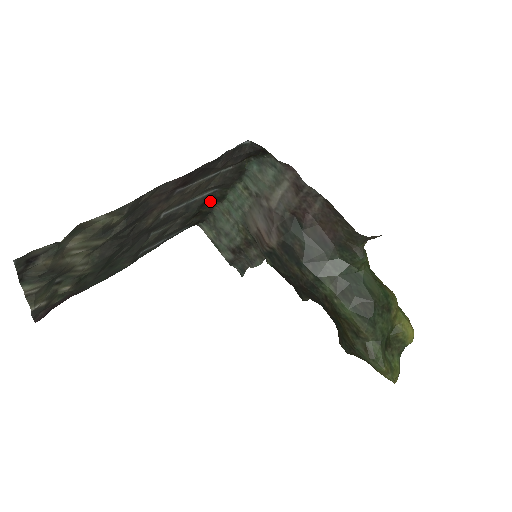
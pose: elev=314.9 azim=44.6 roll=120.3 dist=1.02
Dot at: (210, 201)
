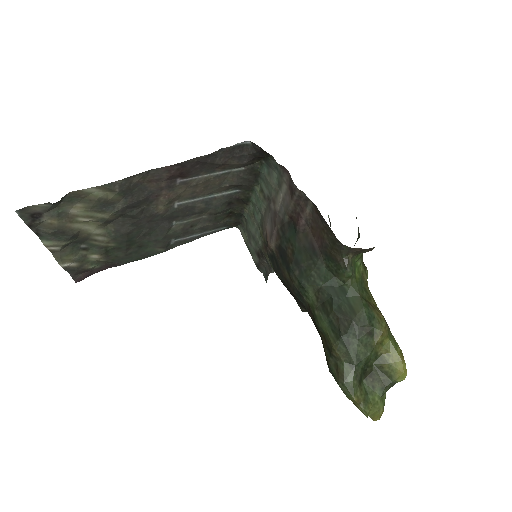
Dot at: (237, 202)
